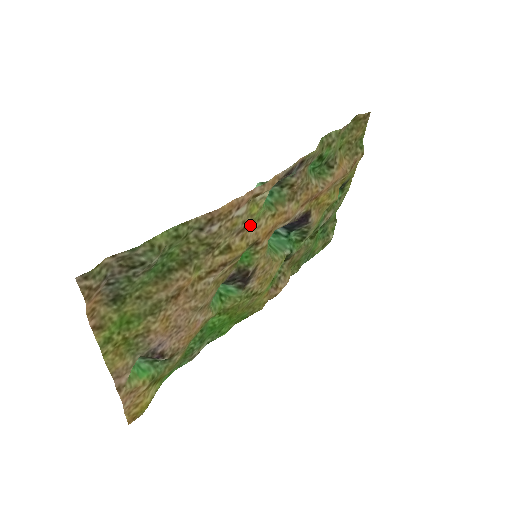
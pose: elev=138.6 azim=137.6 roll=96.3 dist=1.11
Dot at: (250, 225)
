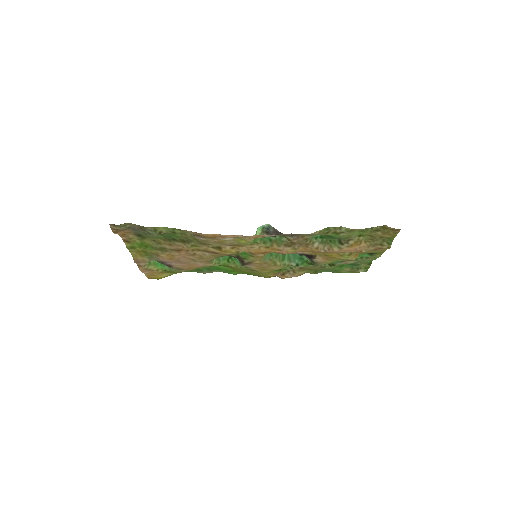
Dot at: (241, 245)
